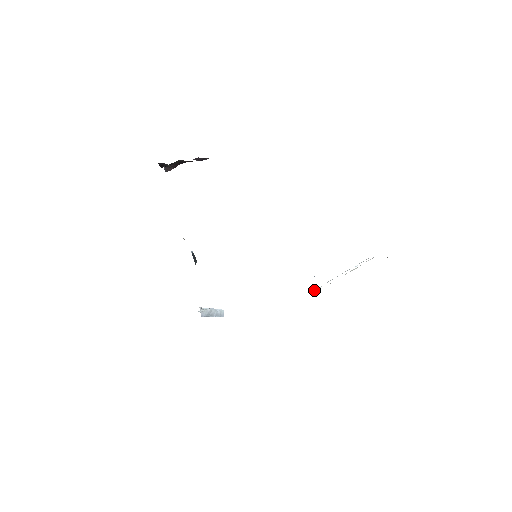
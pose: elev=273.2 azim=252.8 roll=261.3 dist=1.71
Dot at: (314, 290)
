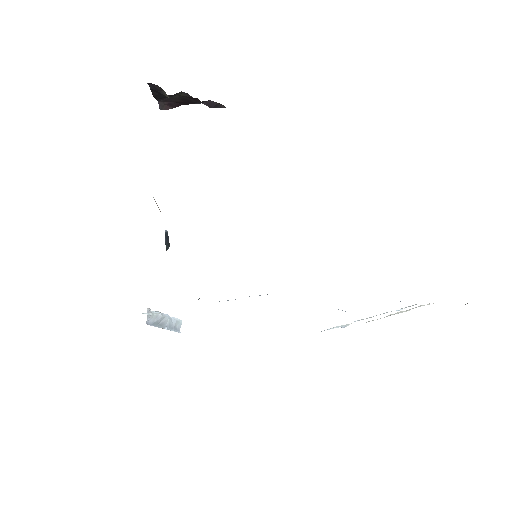
Dot at: (336, 327)
